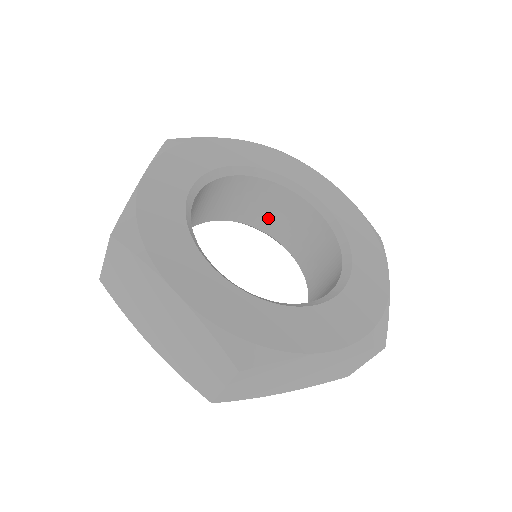
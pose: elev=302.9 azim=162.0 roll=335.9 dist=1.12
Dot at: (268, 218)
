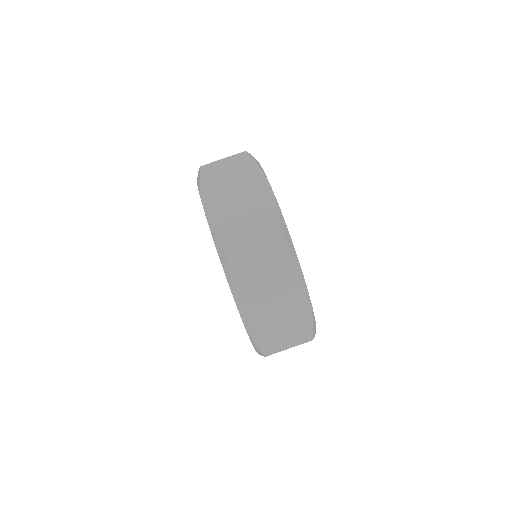
Dot at: occluded
